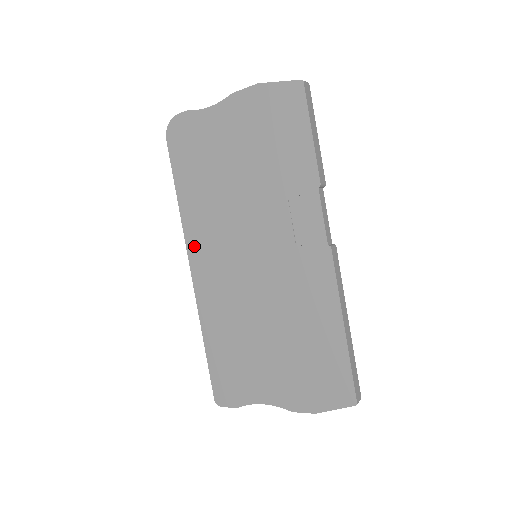
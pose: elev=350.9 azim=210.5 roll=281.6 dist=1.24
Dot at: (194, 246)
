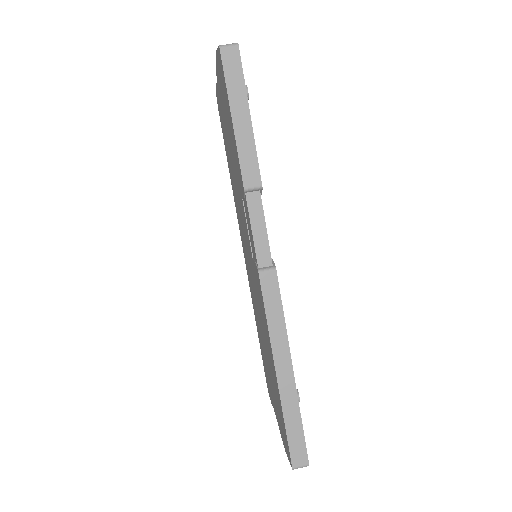
Dot at: occluded
